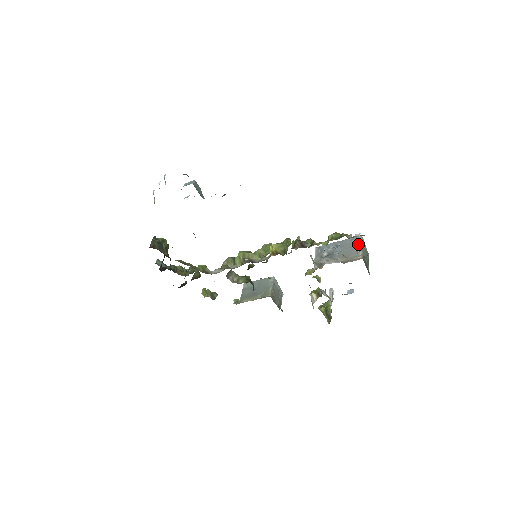
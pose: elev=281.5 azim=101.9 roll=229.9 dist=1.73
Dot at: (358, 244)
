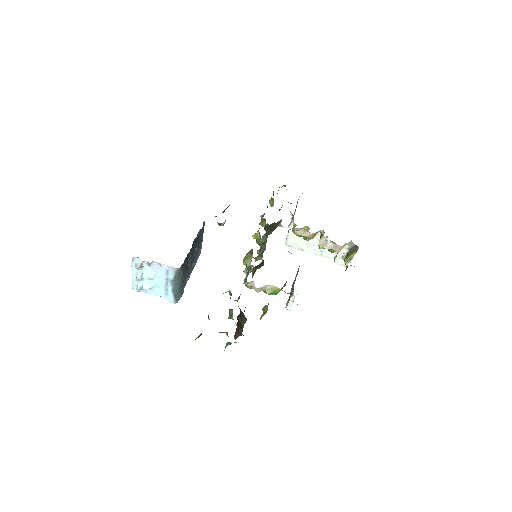
Dot at: occluded
